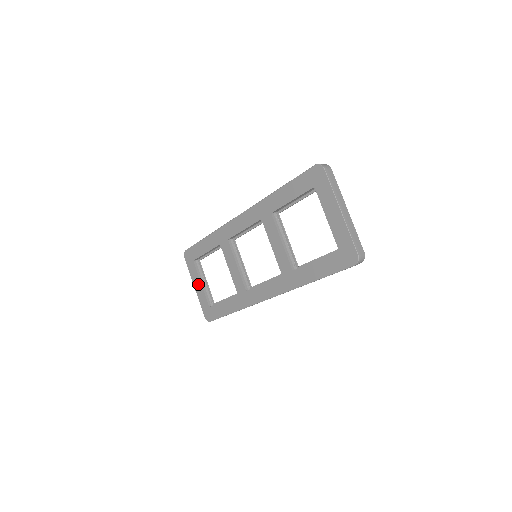
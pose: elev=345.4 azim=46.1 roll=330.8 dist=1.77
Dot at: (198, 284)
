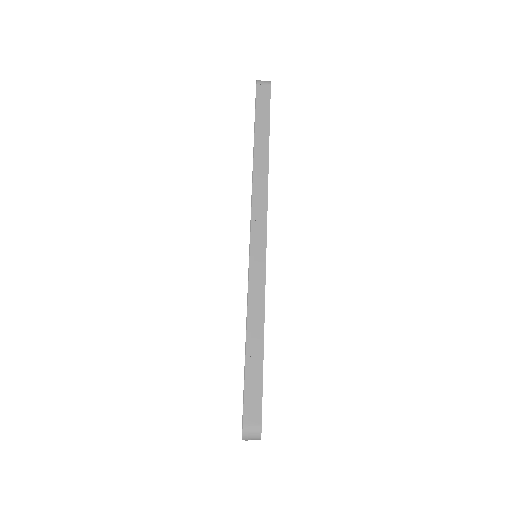
Dot at: occluded
